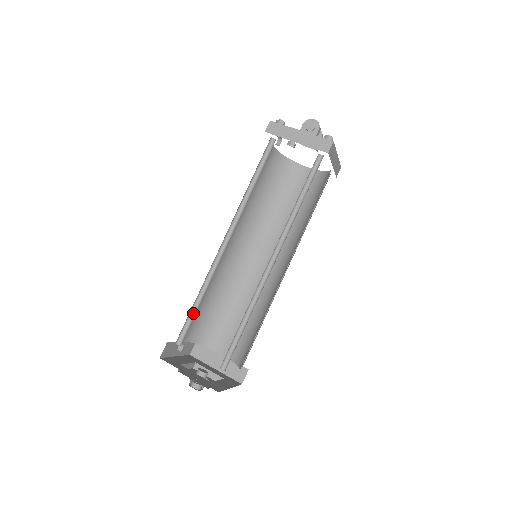
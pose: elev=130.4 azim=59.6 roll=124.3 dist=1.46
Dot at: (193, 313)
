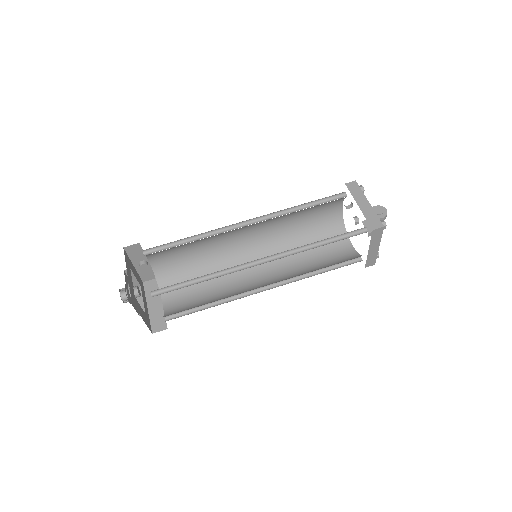
Dot at: (176, 245)
